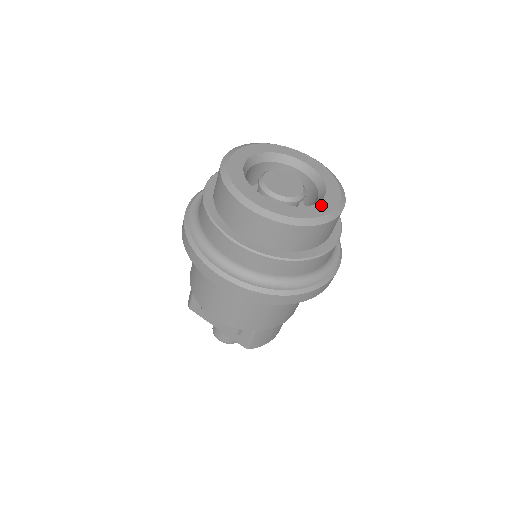
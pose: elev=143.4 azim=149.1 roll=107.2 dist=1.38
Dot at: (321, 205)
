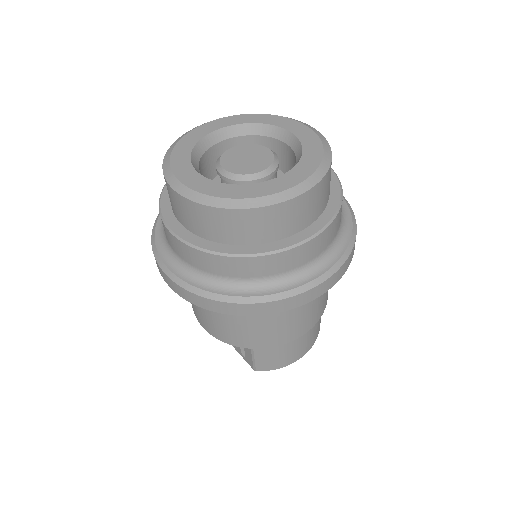
Dot at: (275, 182)
